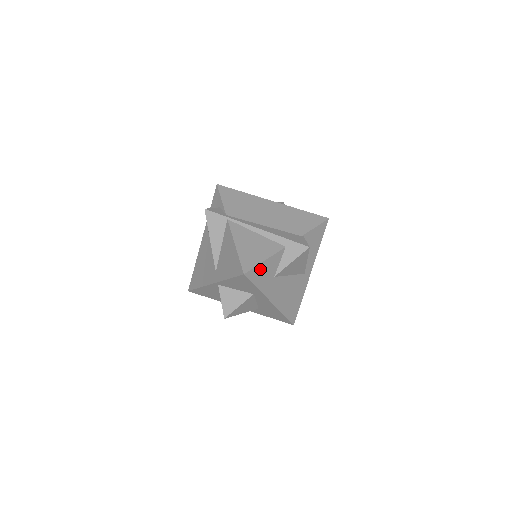
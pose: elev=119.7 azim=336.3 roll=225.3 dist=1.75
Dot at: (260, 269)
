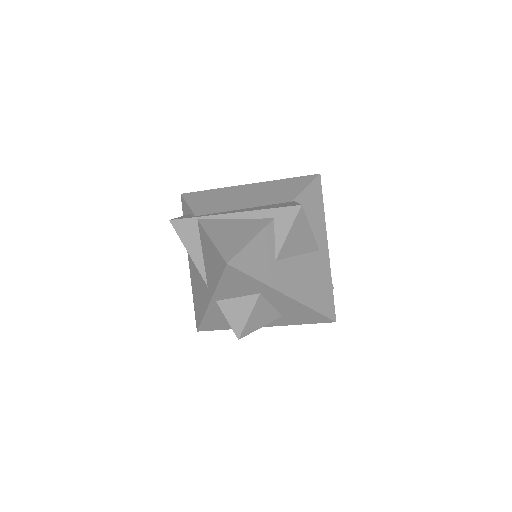
Dot at: (249, 253)
